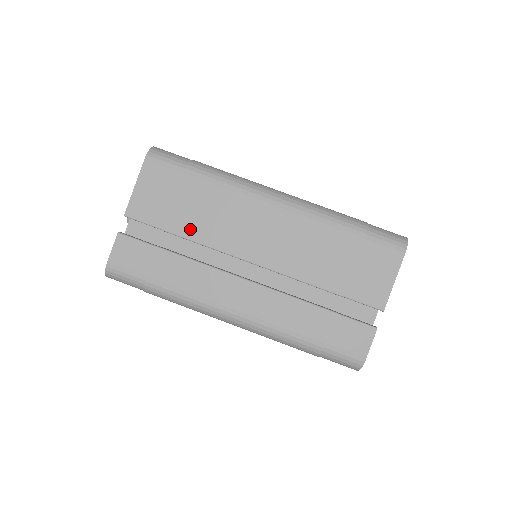
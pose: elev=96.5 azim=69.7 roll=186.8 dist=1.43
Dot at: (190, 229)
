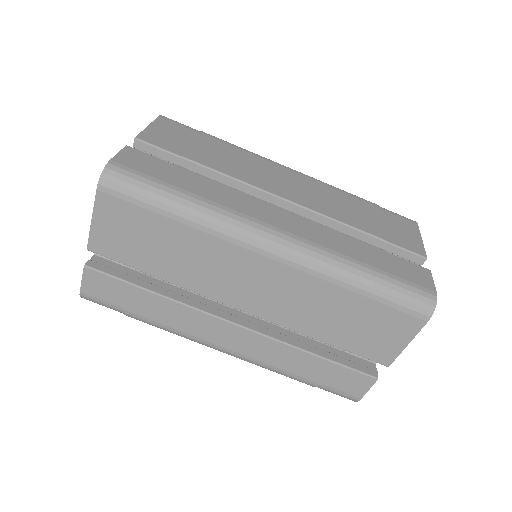
Dot at: (166, 272)
